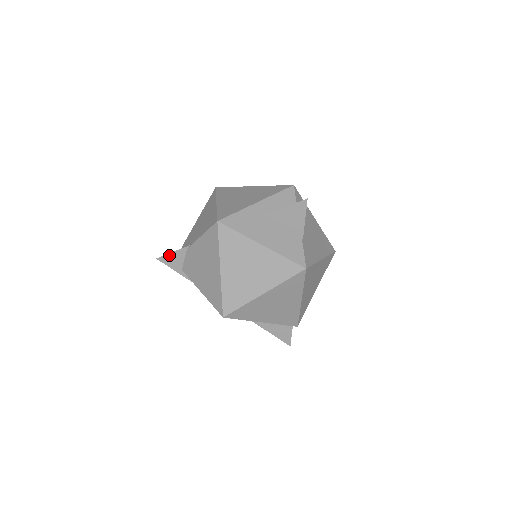
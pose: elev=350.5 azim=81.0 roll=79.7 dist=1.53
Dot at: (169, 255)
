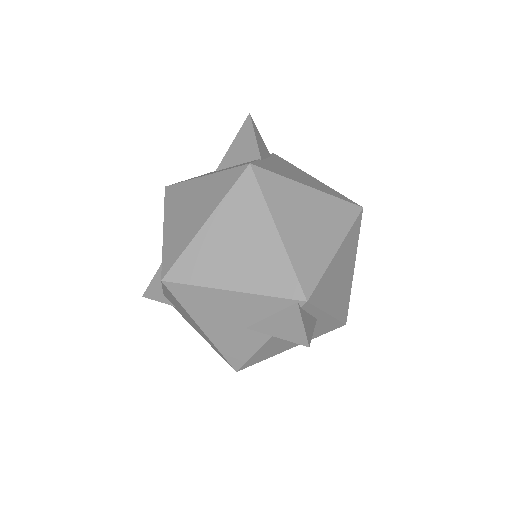
Dot at: (152, 283)
